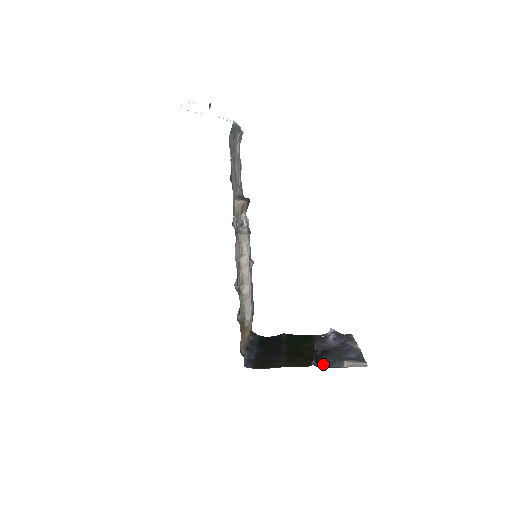
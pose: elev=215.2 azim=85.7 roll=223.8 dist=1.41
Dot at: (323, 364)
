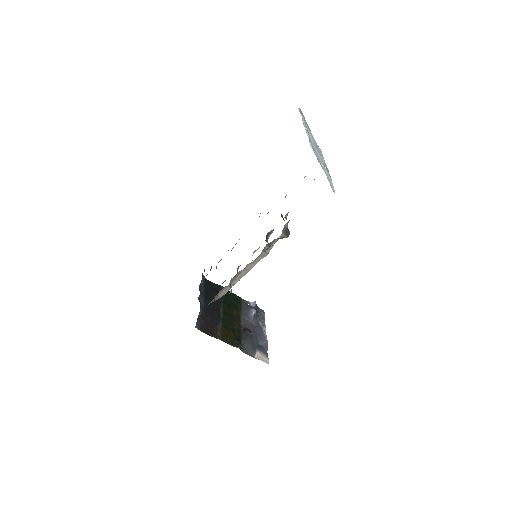
Dot at: (244, 347)
